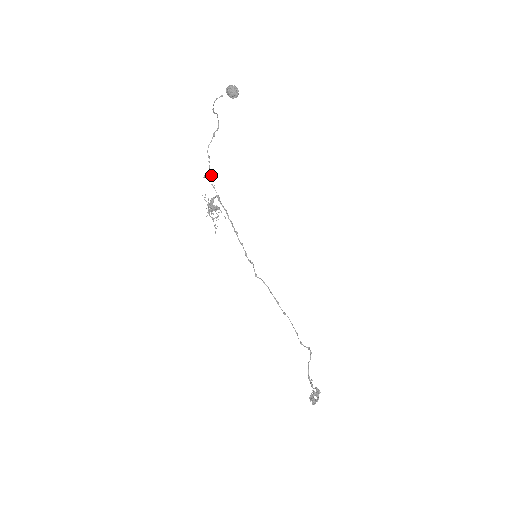
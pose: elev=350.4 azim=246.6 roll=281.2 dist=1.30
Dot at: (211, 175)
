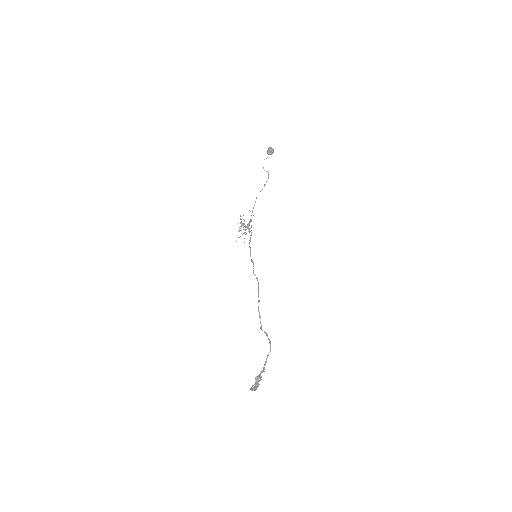
Dot at: (253, 208)
